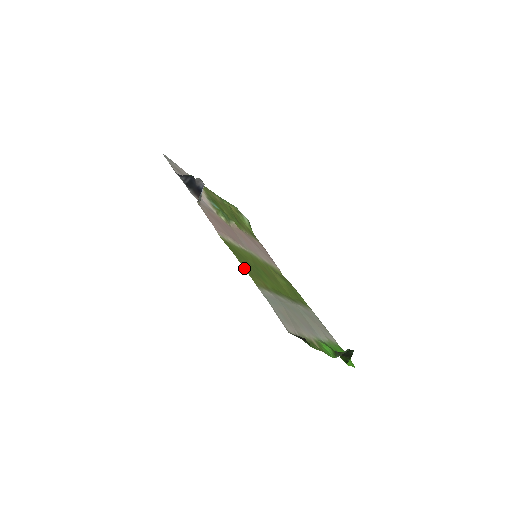
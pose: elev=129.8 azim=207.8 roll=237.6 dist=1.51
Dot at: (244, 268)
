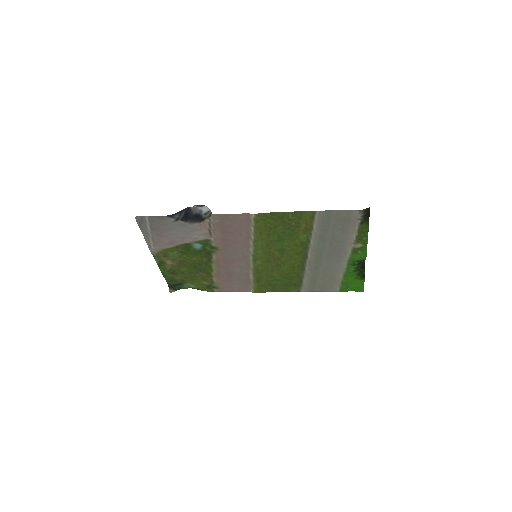
Dot at: (295, 212)
